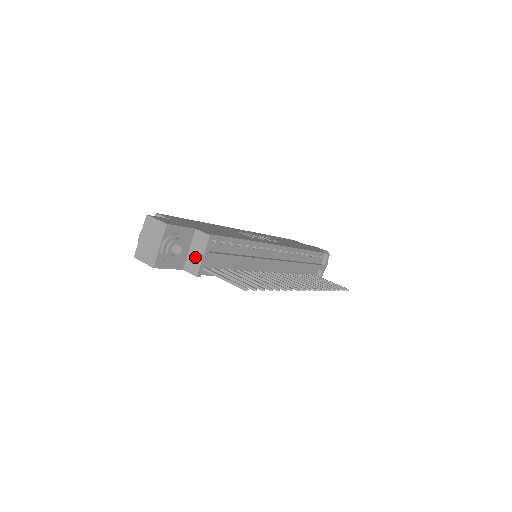
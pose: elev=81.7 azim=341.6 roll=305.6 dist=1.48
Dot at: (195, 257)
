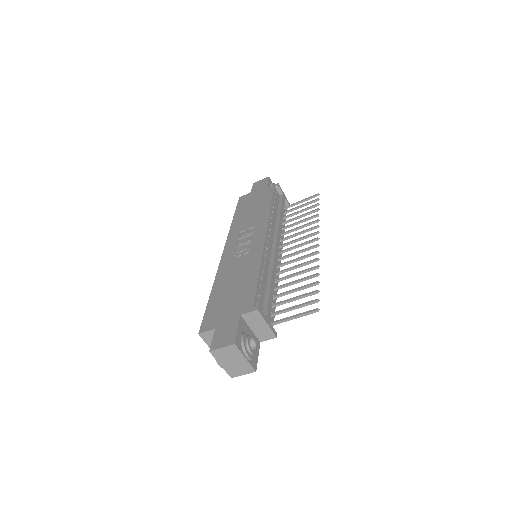
Dot at: (261, 329)
